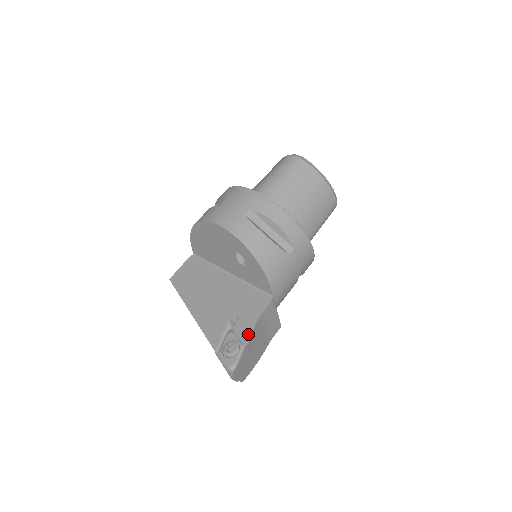
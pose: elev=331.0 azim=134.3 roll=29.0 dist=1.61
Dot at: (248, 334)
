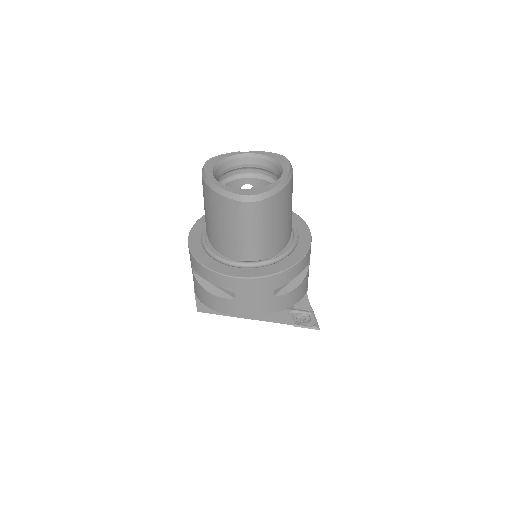
Dot at: (308, 307)
